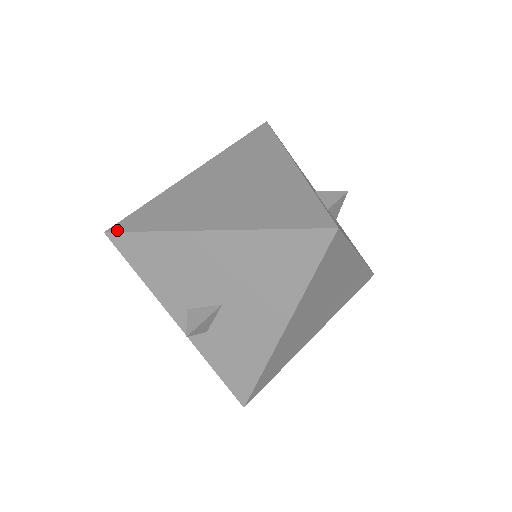
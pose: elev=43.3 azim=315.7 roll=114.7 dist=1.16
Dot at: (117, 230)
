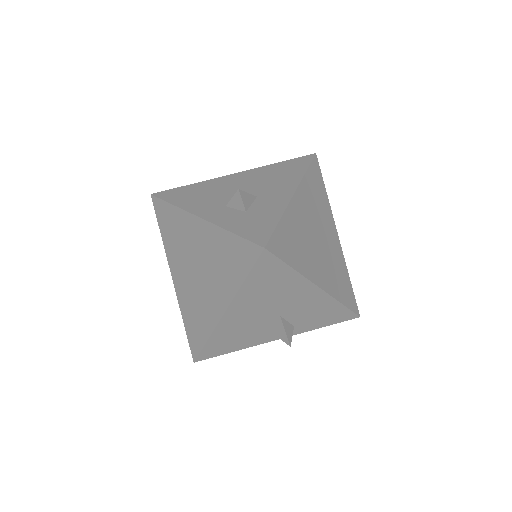
Dot at: (196, 356)
